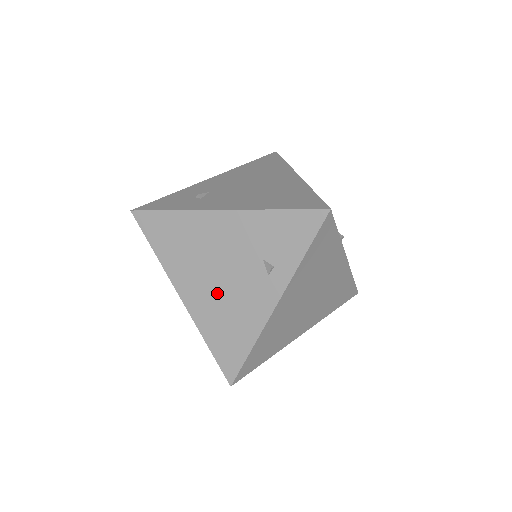
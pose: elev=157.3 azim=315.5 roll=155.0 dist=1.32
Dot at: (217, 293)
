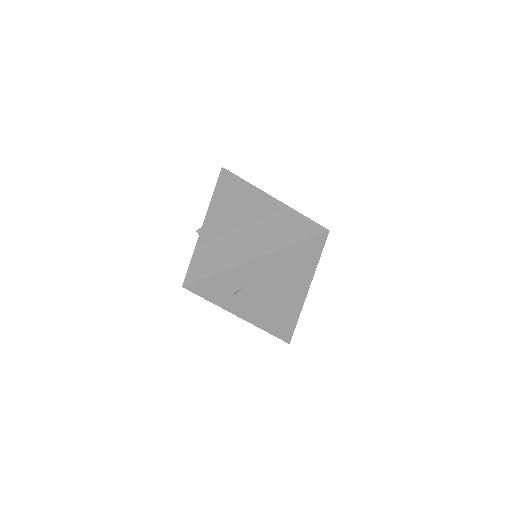
Dot at: occluded
